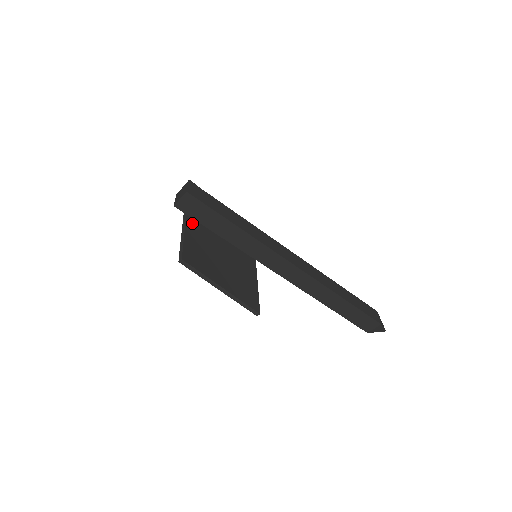
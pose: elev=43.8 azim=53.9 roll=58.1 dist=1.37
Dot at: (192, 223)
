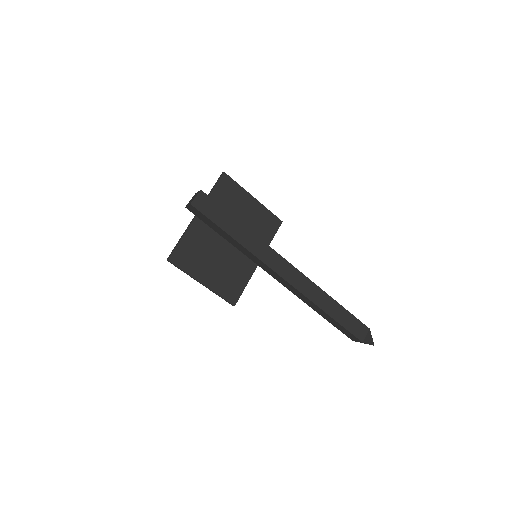
Dot at: (200, 222)
